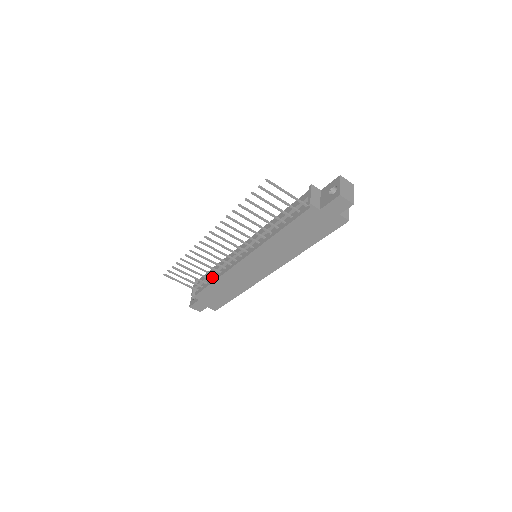
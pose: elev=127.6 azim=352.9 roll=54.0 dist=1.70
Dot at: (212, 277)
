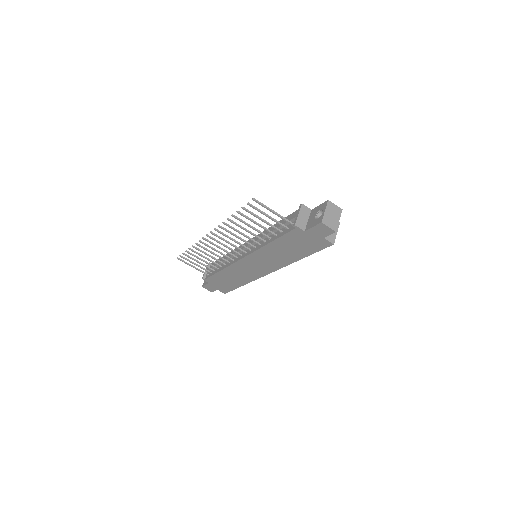
Dot at: occluded
